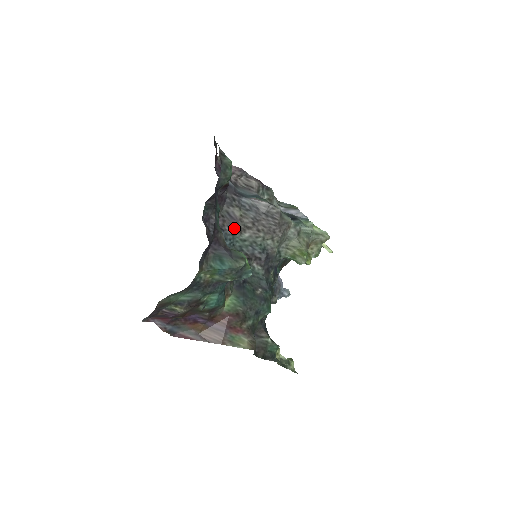
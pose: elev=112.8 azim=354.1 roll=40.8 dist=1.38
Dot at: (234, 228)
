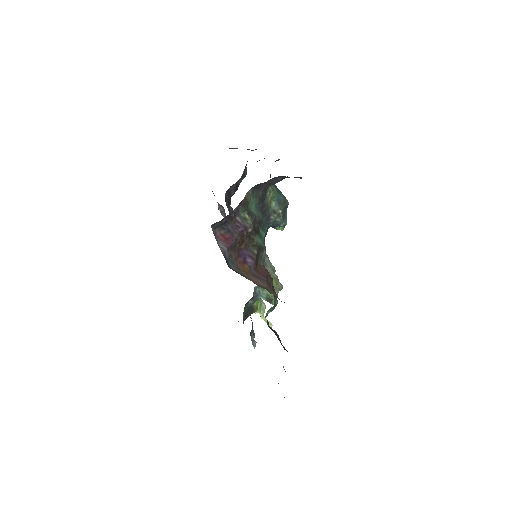
Dot at: occluded
